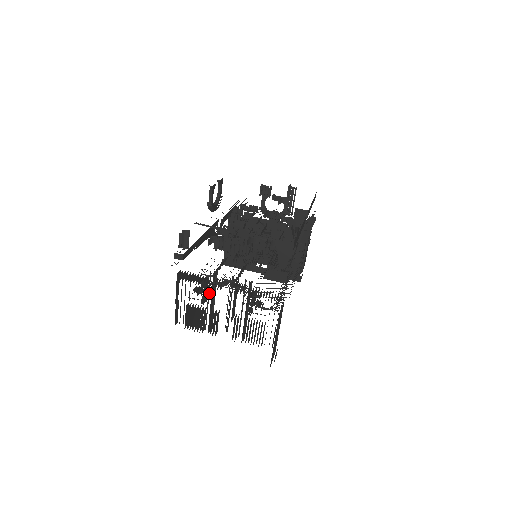
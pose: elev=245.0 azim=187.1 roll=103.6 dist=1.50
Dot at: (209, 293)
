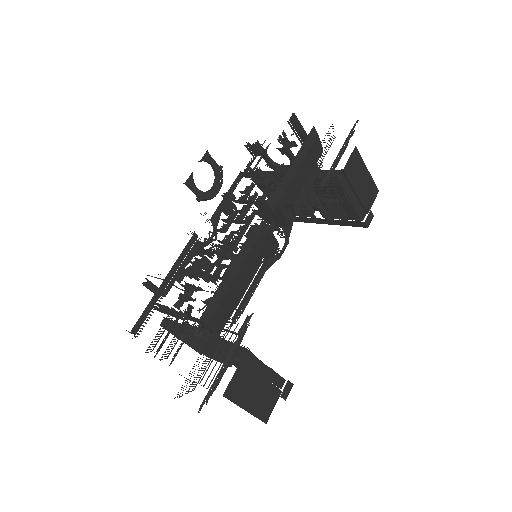
Dot at: (190, 344)
